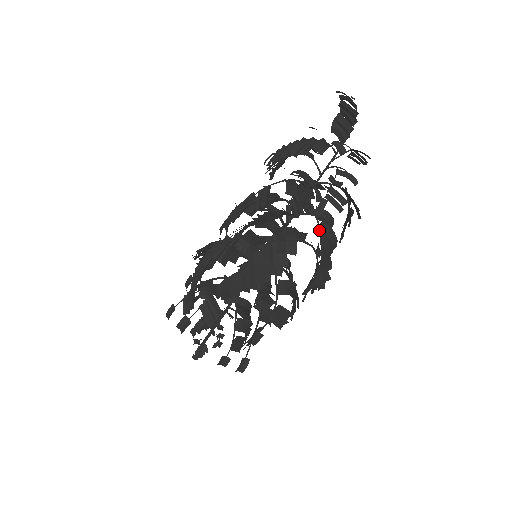
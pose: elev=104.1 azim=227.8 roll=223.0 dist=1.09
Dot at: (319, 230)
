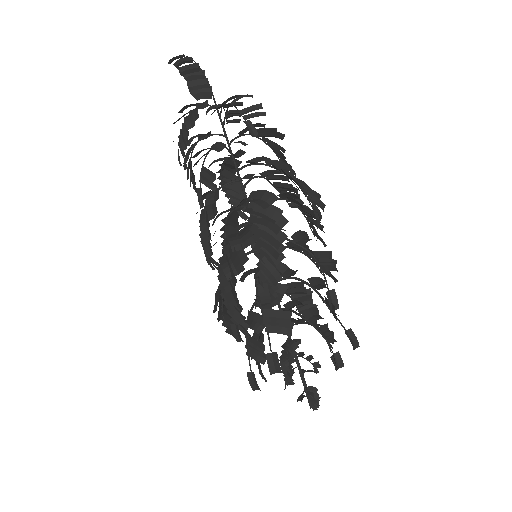
Dot at: (270, 165)
